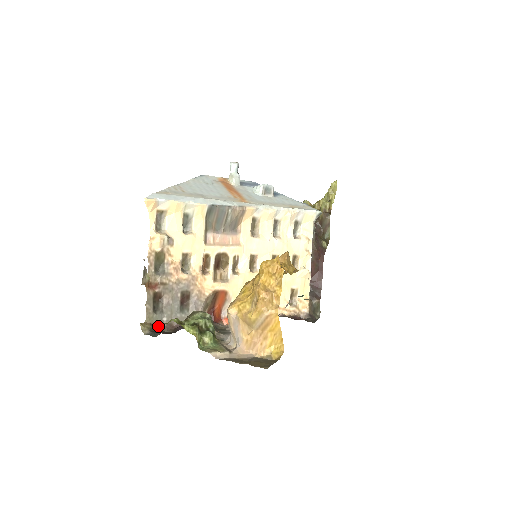
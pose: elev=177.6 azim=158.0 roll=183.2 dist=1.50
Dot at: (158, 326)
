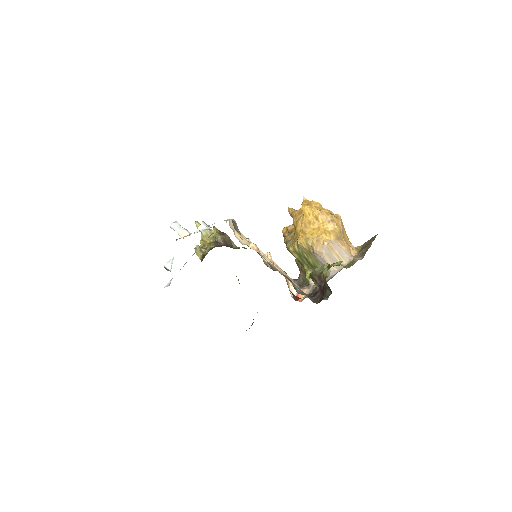
Dot at: occluded
